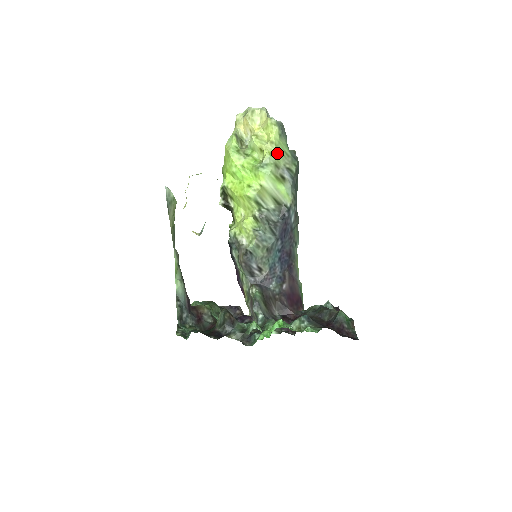
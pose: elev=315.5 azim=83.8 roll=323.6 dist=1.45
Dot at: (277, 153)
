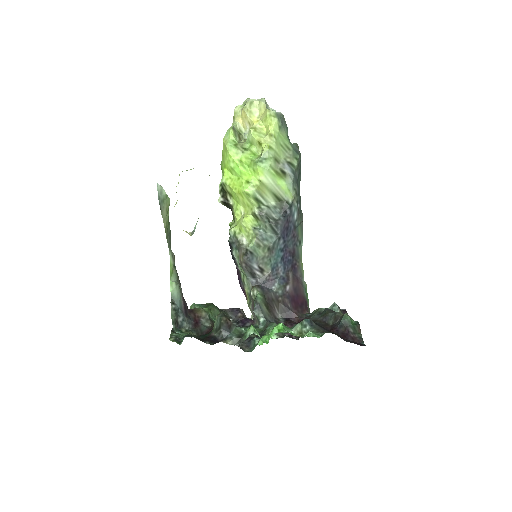
Dot at: (277, 146)
